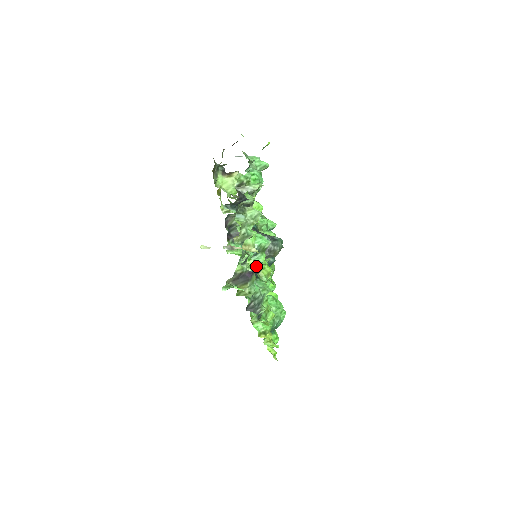
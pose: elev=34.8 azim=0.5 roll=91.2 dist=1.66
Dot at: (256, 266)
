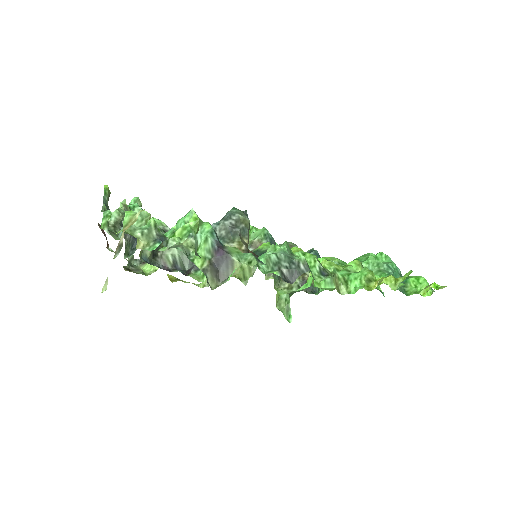
Dot at: (185, 228)
